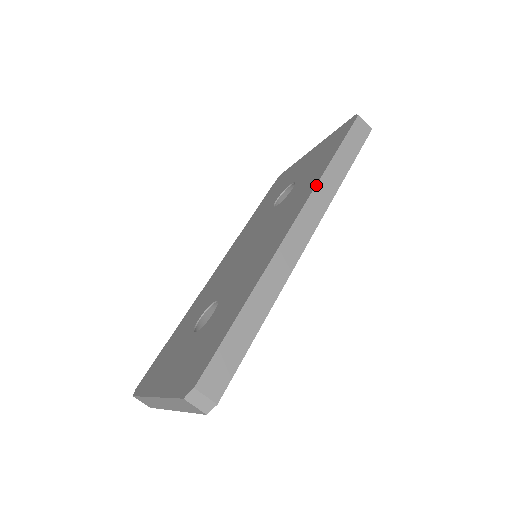
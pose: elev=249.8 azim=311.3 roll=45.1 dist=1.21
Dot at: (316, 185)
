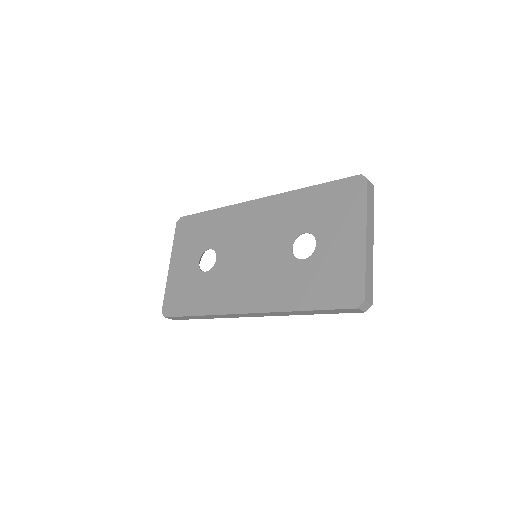
Dot at: (276, 312)
